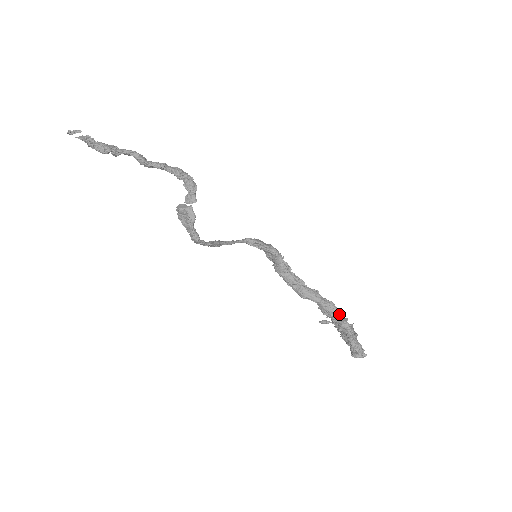
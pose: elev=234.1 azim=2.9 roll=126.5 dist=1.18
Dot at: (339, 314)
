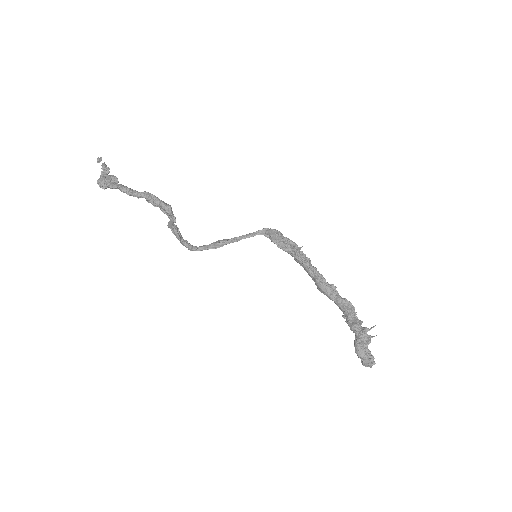
Dot at: (354, 316)
